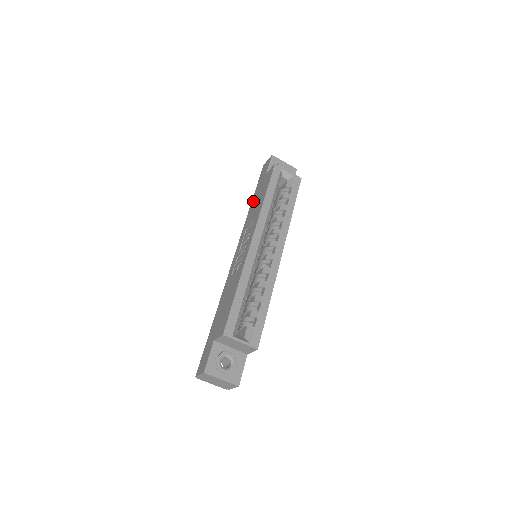
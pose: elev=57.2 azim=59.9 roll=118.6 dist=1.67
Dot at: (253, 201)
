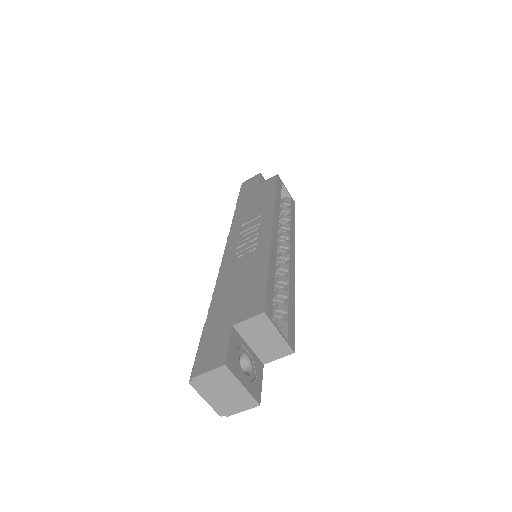
Dot at: (242, 205)
